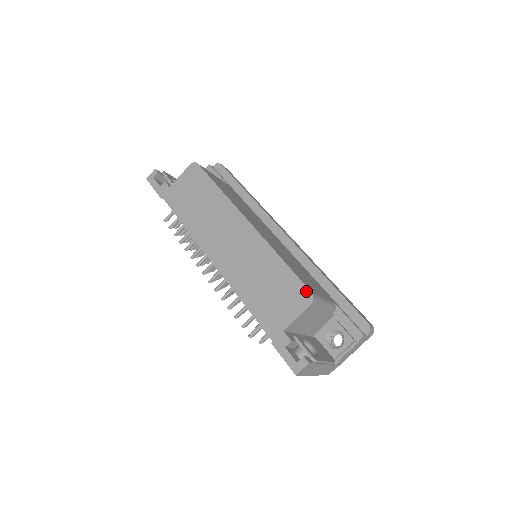
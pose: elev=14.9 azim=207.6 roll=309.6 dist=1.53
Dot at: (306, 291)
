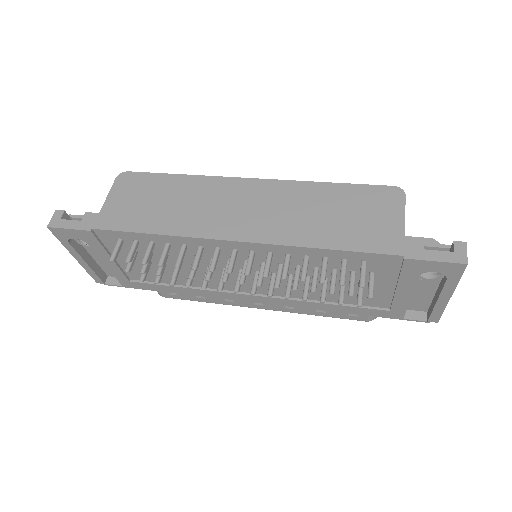
Dot at: (388, 189)
